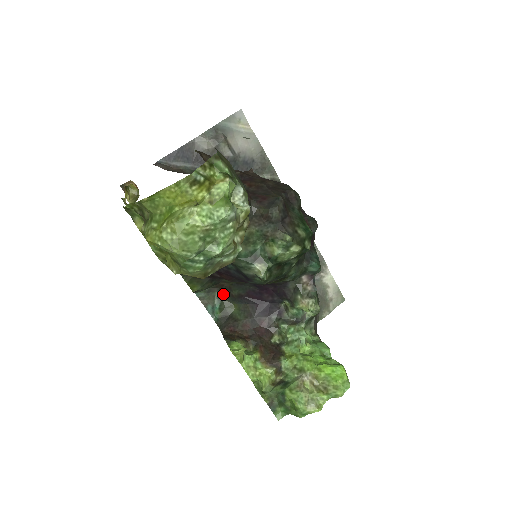
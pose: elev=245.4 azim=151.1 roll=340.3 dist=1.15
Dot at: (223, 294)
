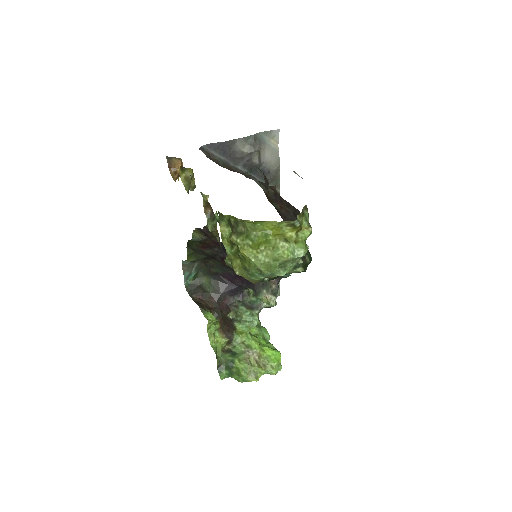
Dot at: (202, 267)
